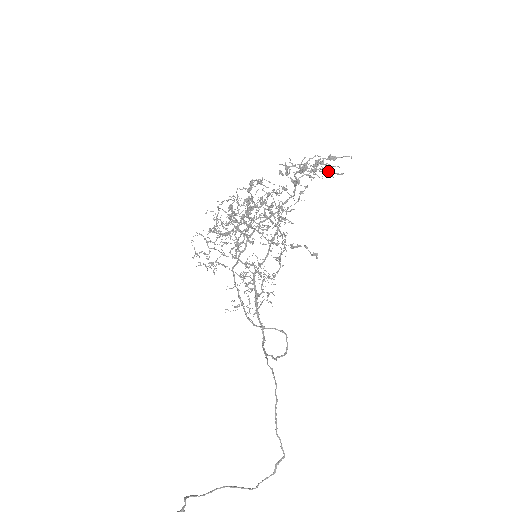
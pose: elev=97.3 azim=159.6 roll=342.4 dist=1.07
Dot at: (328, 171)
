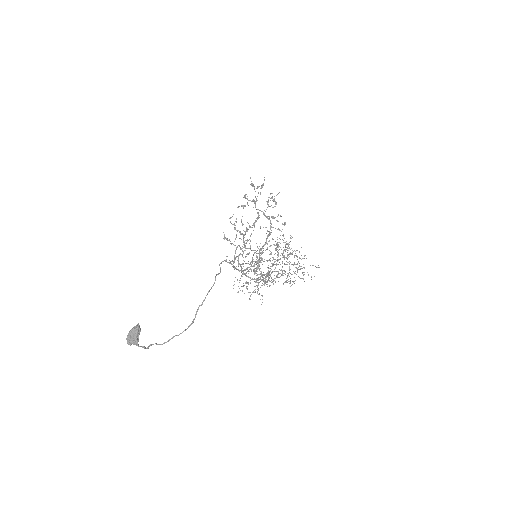
Dot at: (270, 194)
